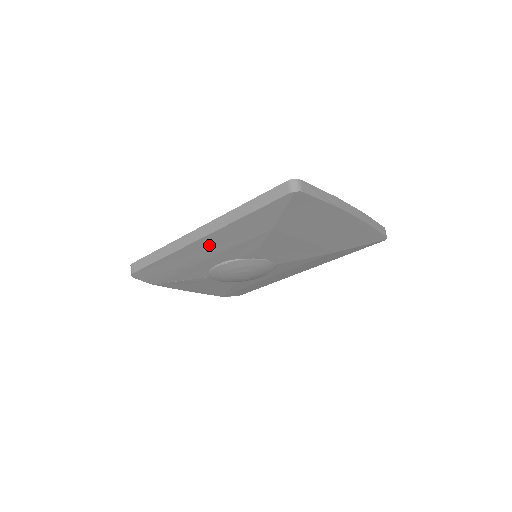
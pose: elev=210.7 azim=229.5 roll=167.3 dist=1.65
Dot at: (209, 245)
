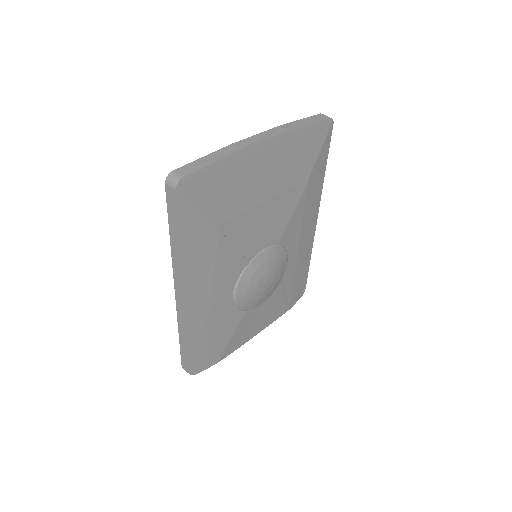
Dot at: (198, 294)
